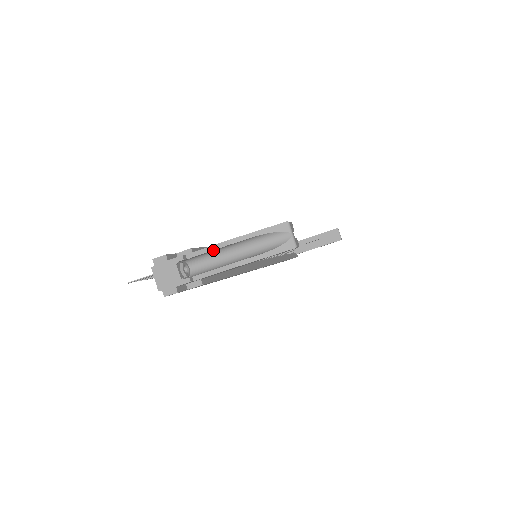
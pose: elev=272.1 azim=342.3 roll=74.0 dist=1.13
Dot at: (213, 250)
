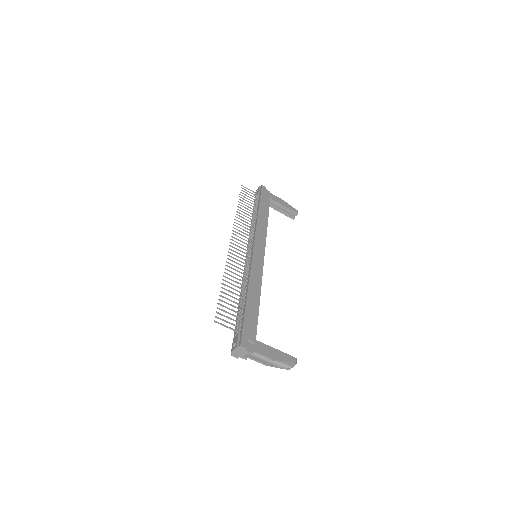
Dot at: (264, 356)
